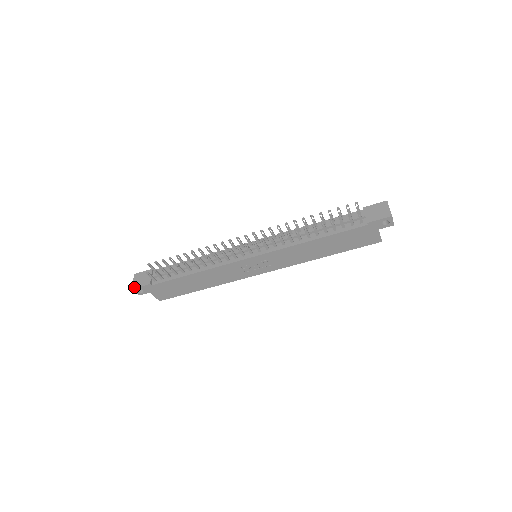
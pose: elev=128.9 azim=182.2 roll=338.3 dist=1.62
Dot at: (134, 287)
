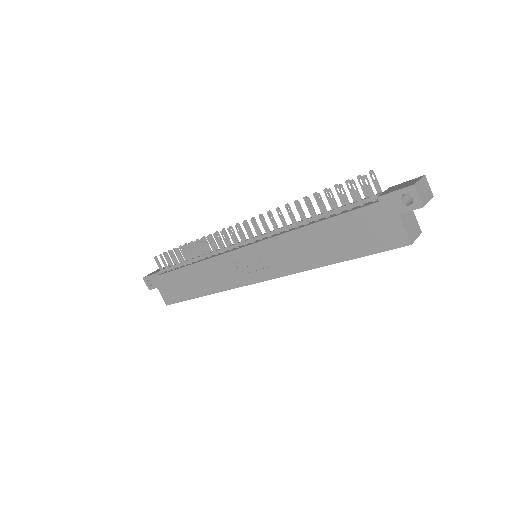
Dot at: (145, 276)
